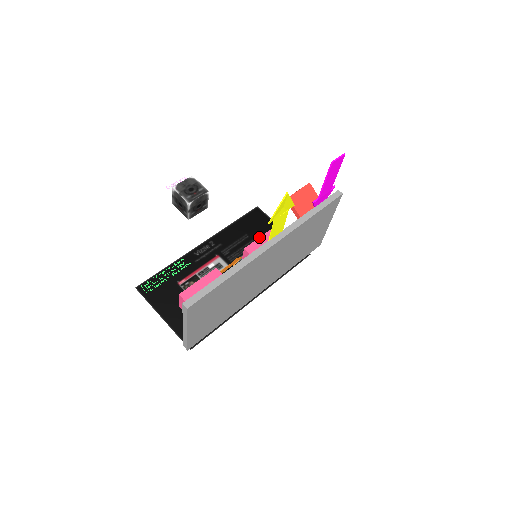
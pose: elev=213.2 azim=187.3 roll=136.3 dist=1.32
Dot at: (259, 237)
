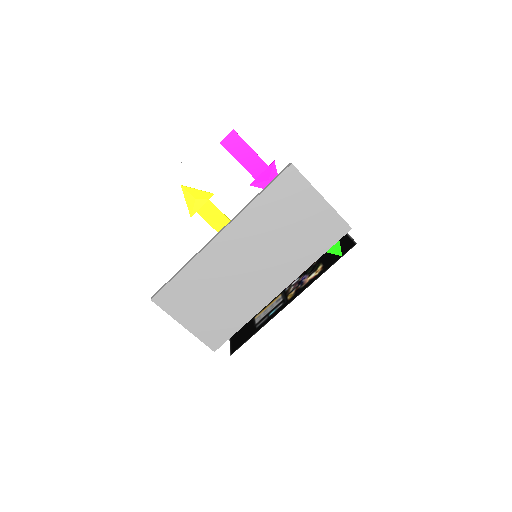
Dot at: occluded
